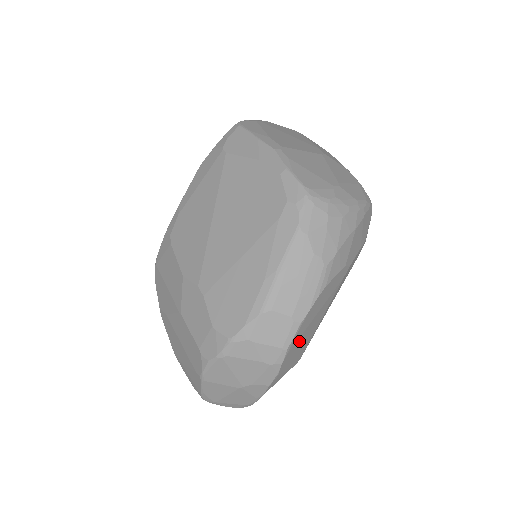
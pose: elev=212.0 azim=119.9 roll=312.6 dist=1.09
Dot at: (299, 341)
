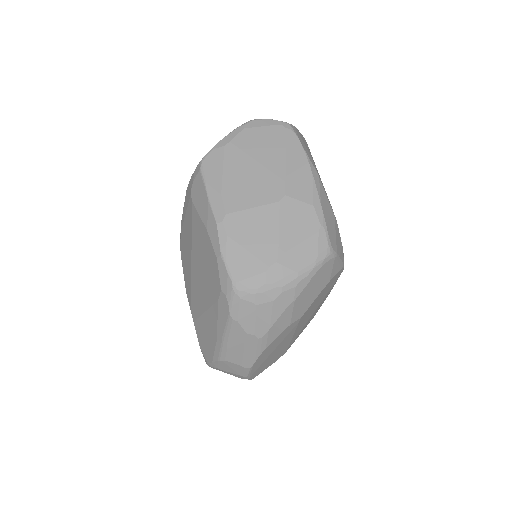
Dot at: (263, 364)
